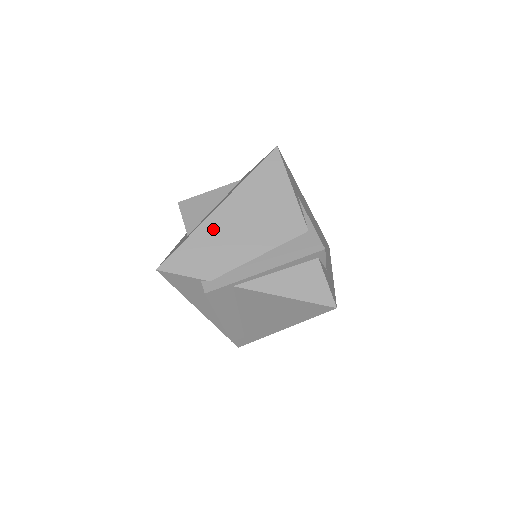
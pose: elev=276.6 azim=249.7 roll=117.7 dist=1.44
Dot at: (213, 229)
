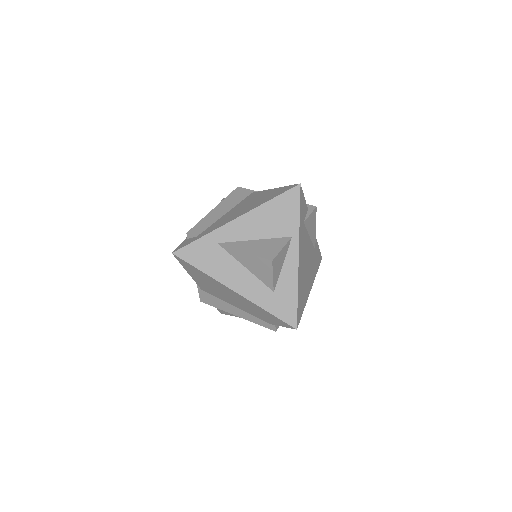
Dot at: occluded
